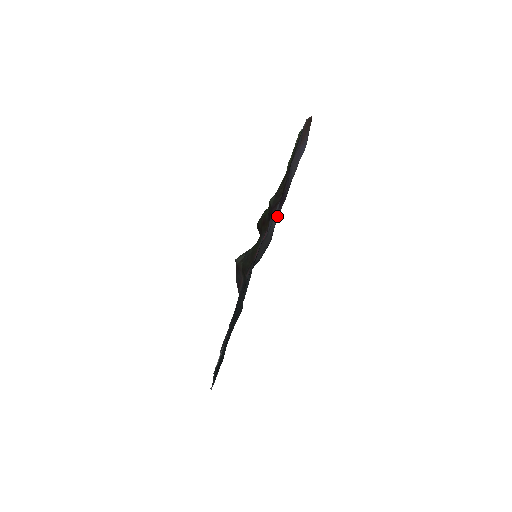
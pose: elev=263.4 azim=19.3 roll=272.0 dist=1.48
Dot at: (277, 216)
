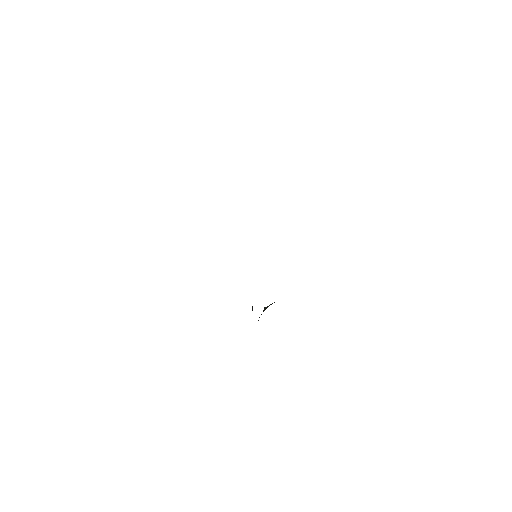
Dot at: occluded
